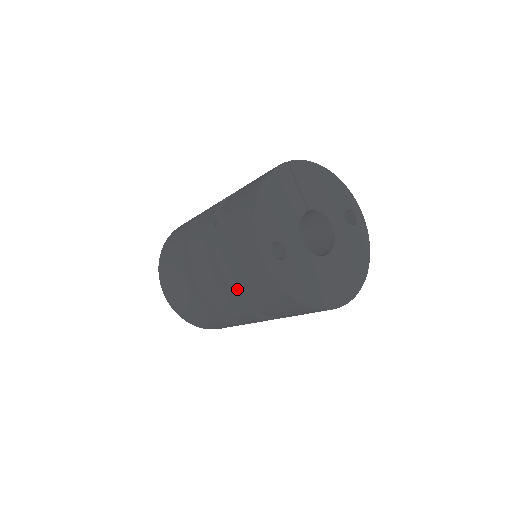
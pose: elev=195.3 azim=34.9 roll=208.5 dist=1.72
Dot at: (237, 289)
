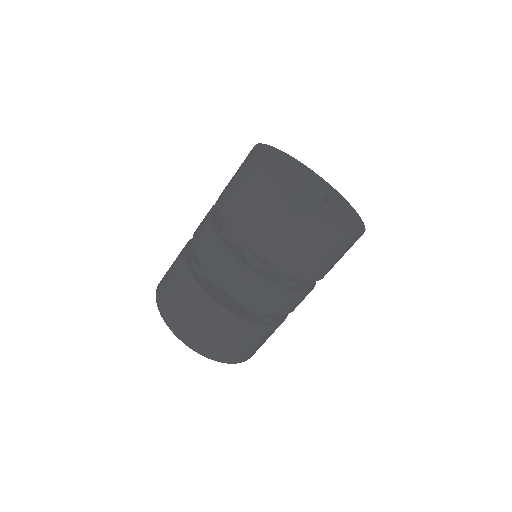
Dot at: (284, 262)
